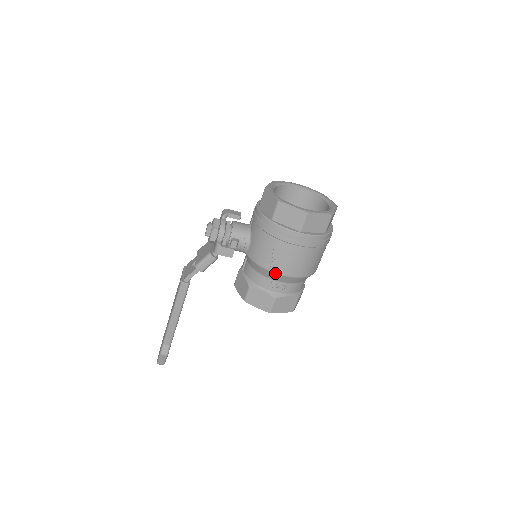
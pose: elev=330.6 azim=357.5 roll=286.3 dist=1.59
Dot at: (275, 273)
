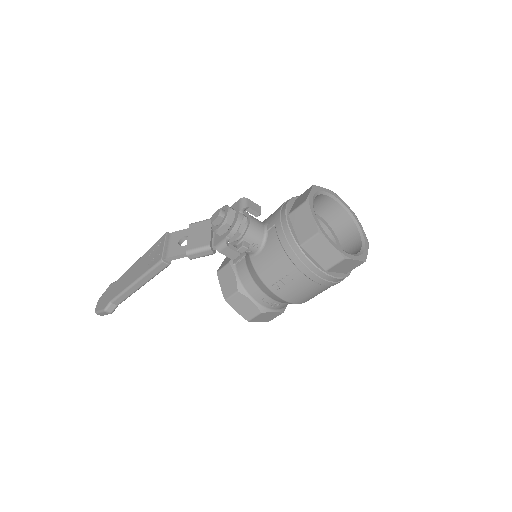
Dot at: (276, 295)
